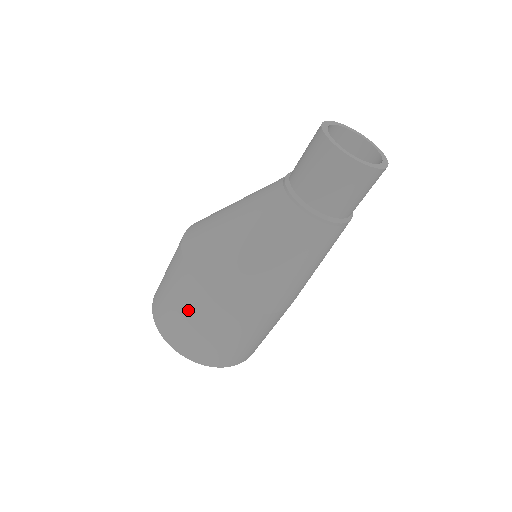
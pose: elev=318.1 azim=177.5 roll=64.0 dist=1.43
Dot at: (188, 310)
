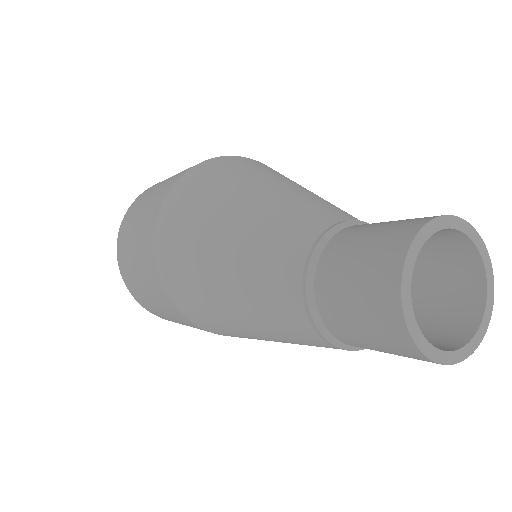
Dot at: (139, 231)
